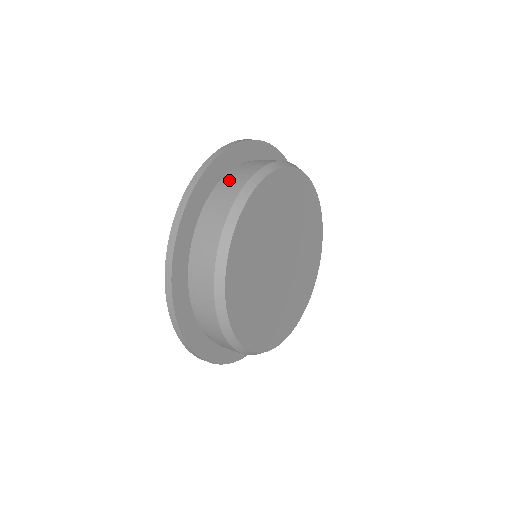
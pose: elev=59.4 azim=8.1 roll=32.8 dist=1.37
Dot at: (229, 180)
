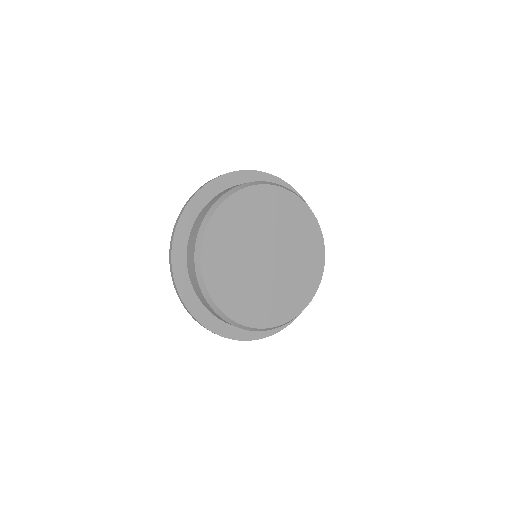
Dot at: occluded
